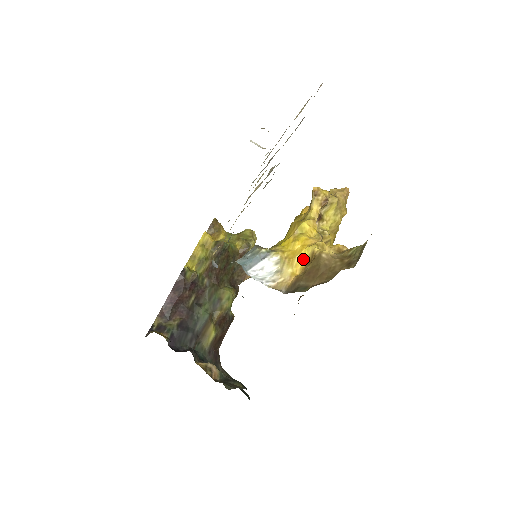
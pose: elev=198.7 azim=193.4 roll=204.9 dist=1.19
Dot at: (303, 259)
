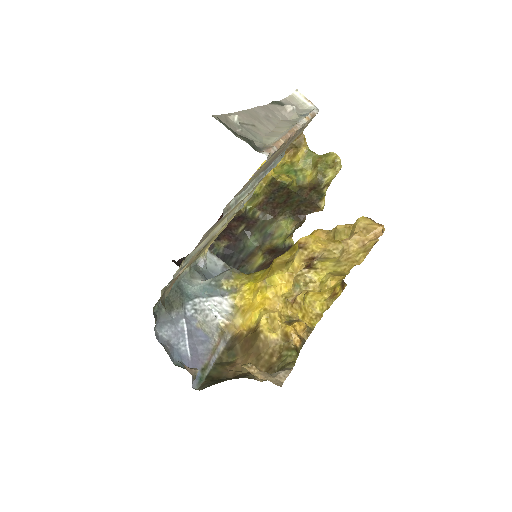
Dot at: (253, 319)
